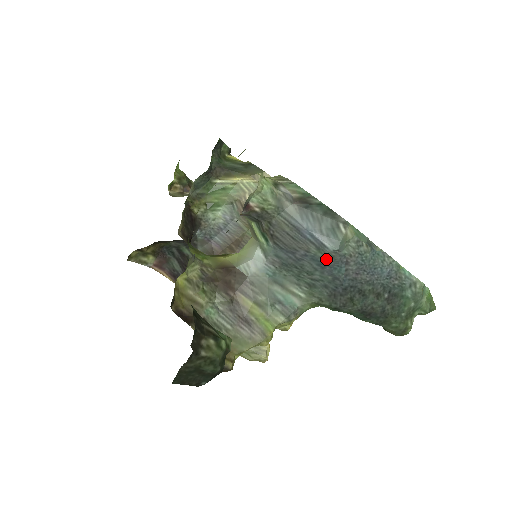
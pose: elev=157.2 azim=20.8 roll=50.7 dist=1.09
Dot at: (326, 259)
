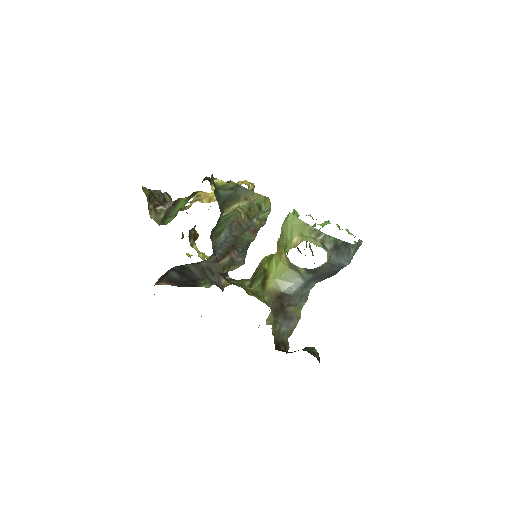
Dot at: occluded
